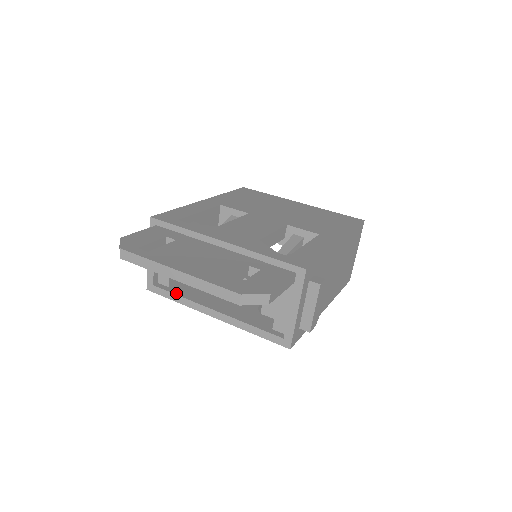
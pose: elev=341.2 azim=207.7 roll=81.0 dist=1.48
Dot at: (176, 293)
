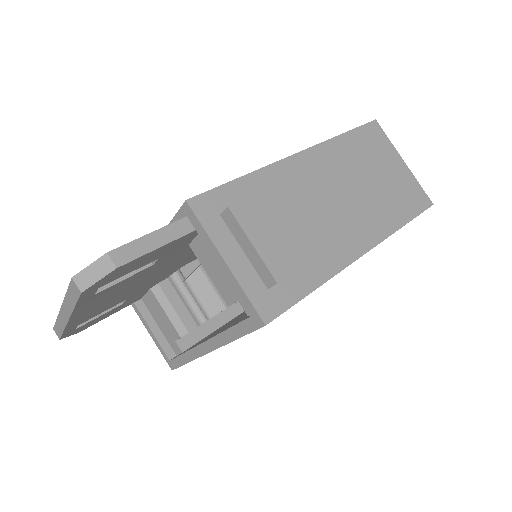
Dot at: (182, 353)
